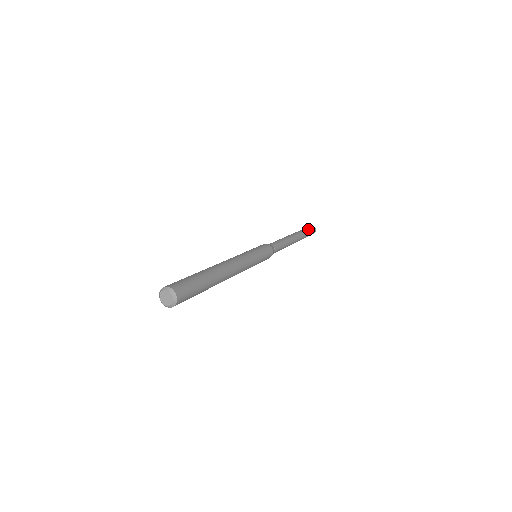
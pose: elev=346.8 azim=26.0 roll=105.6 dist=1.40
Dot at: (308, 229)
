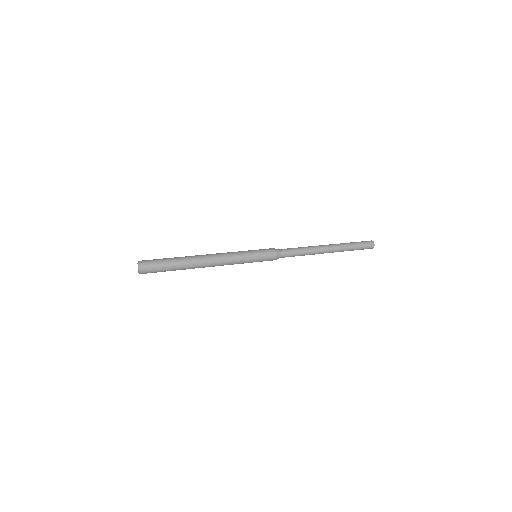
Dot at: (359, 245)
